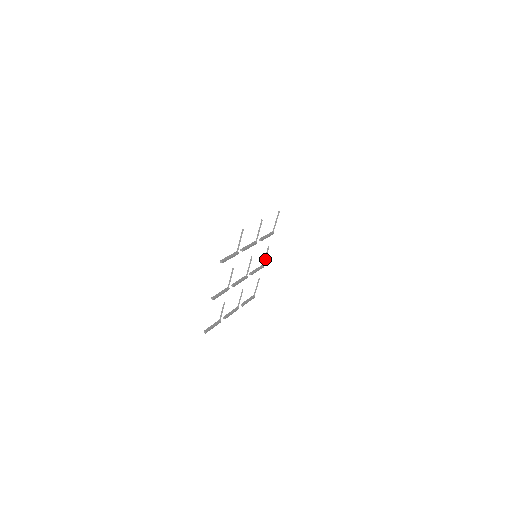
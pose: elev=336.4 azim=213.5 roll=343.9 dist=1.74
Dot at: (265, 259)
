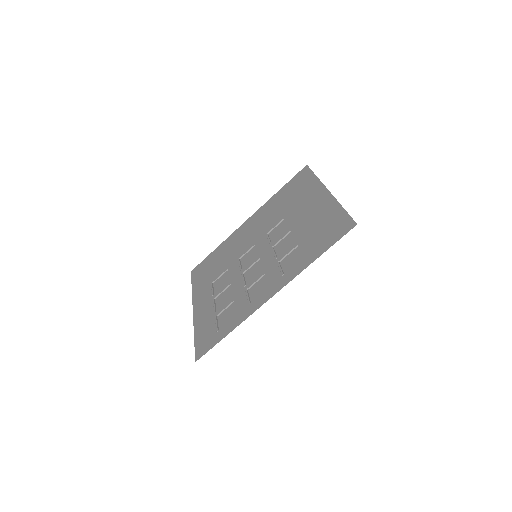
Dot at: (245, 254)
